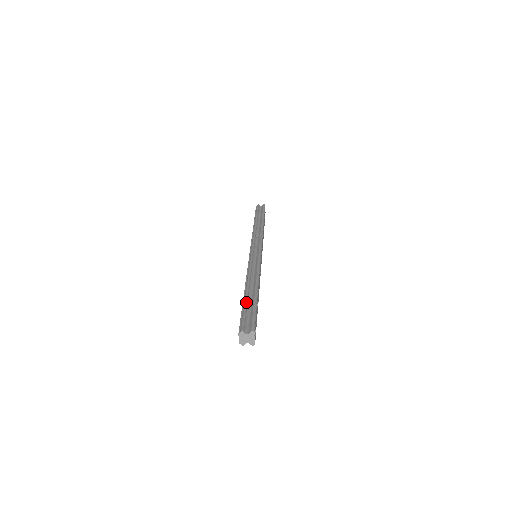
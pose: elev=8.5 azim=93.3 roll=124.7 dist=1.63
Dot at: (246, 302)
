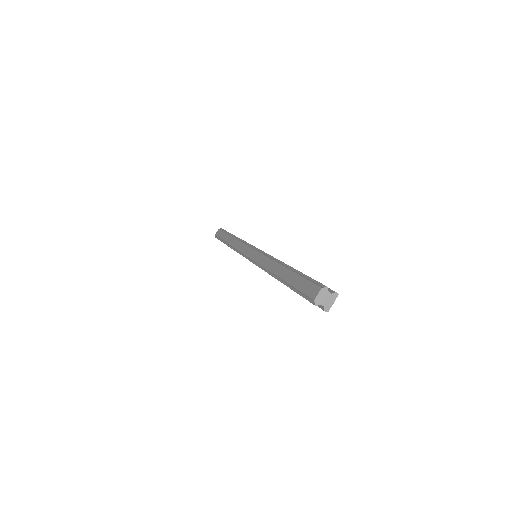
Dot at: (301, 272)
